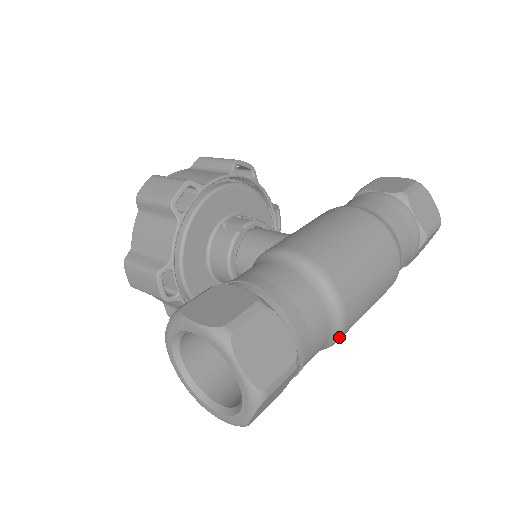
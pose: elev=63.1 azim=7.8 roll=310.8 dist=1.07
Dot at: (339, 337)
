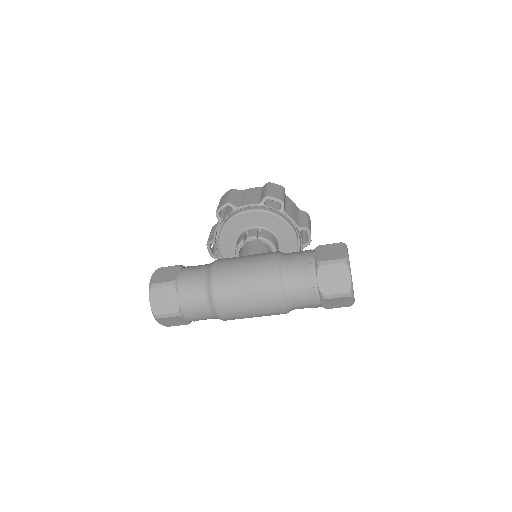
Dot at: (220, 318)
